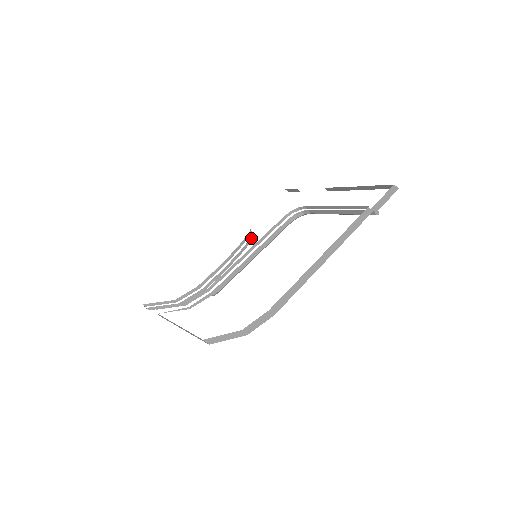
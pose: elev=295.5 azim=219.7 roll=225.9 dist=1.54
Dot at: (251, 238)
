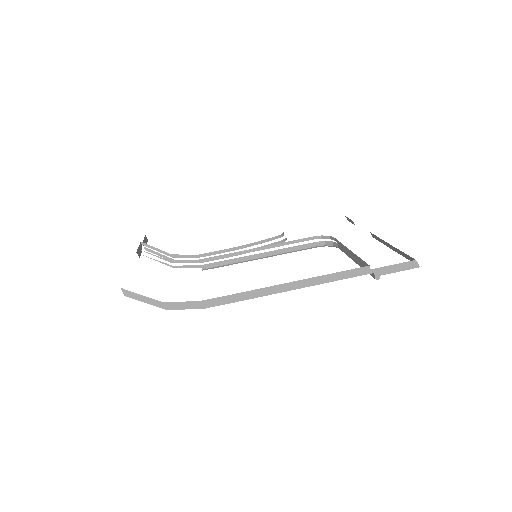
Dot at: (278, 242)
